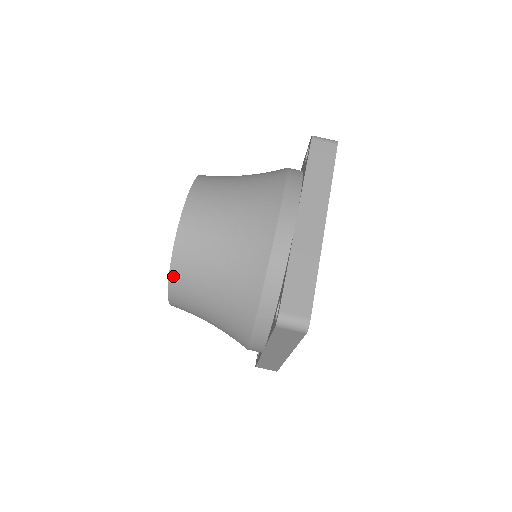
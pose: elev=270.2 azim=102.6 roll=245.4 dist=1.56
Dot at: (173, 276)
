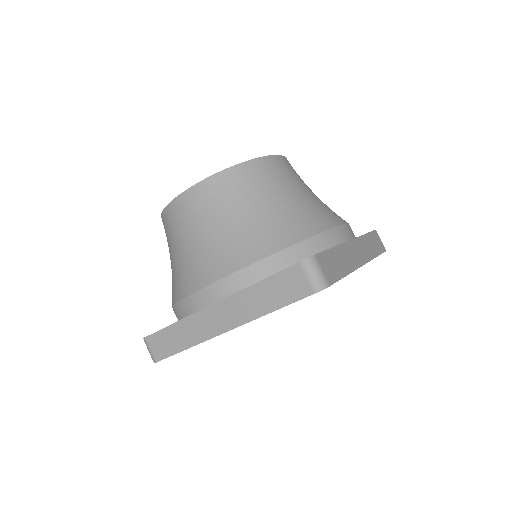
Dot at: occluded
